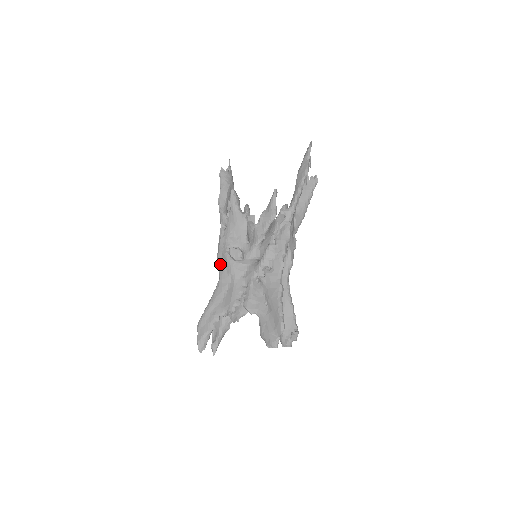
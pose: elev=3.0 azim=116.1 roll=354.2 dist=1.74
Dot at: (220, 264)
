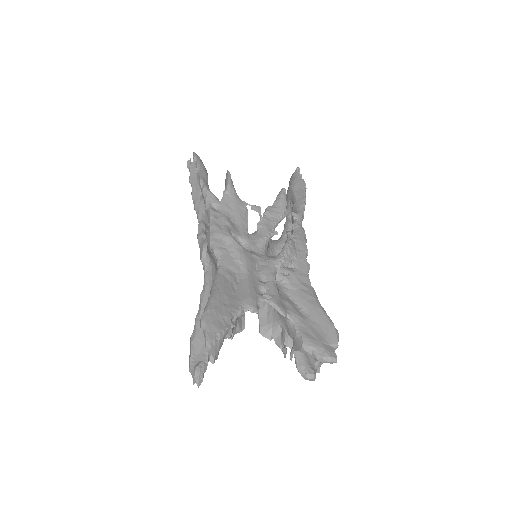
Dot at: (220, 247)
